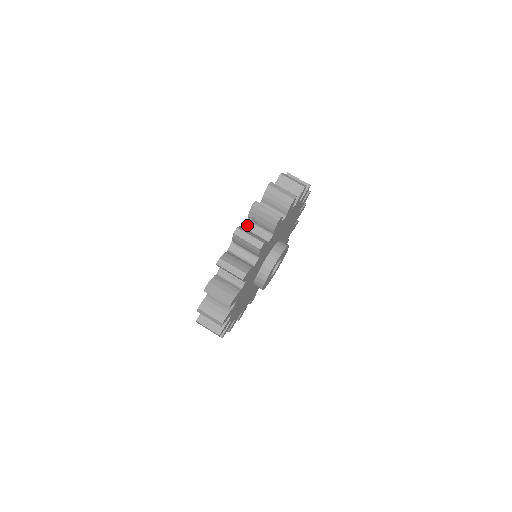
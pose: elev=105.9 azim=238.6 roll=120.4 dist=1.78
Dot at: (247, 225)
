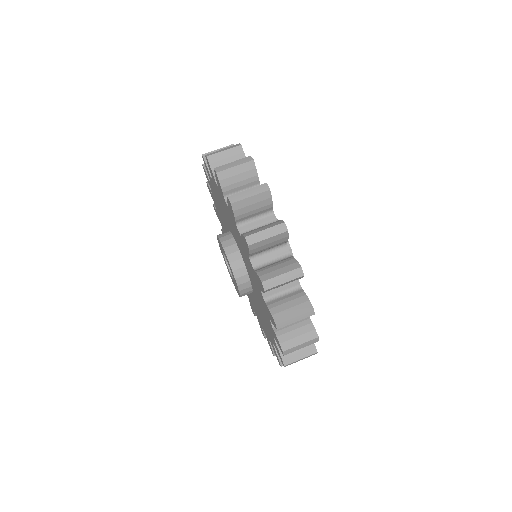
Dot at: occluded
